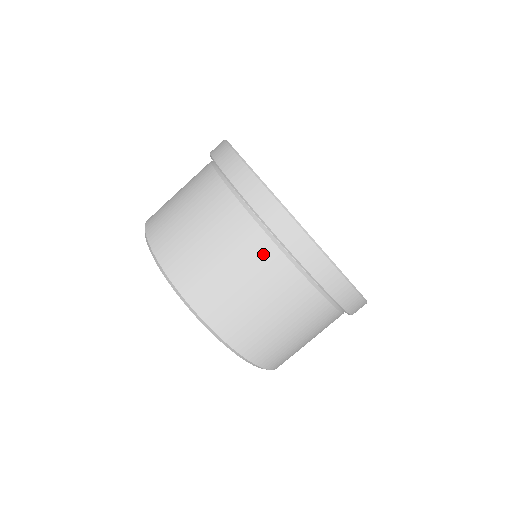
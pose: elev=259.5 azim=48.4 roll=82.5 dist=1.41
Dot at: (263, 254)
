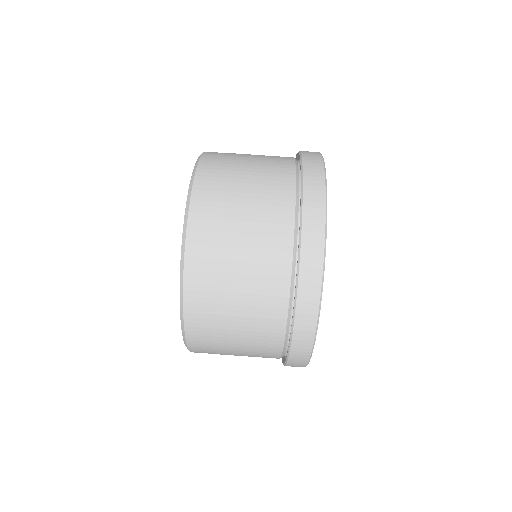
Dot at: (272, 315)
